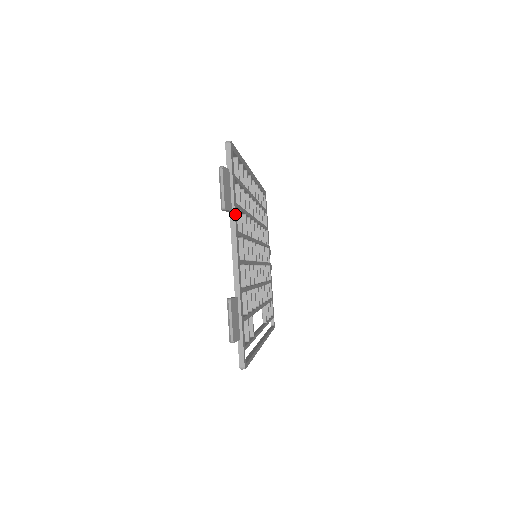
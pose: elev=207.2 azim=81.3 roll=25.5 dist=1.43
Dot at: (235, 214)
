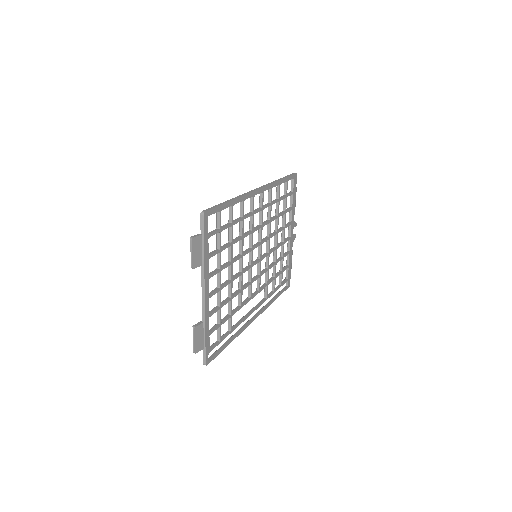
Dot at: (205, 267)
